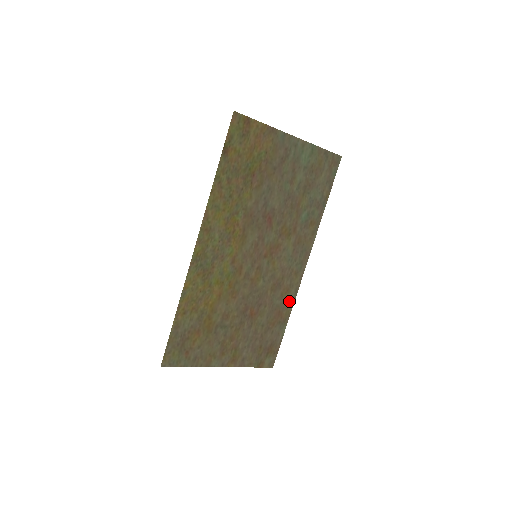
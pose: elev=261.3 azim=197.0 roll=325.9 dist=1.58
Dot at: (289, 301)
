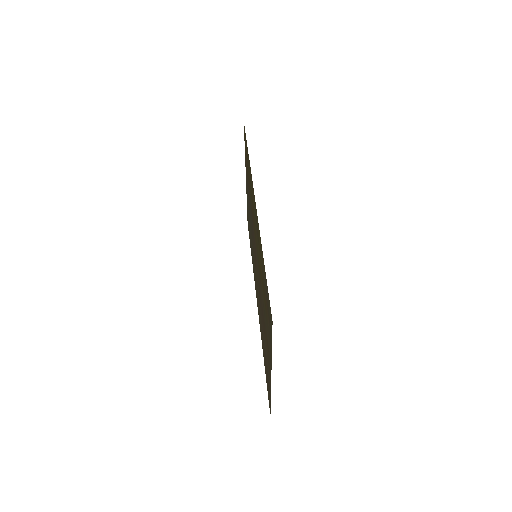
Dot at: occluded
